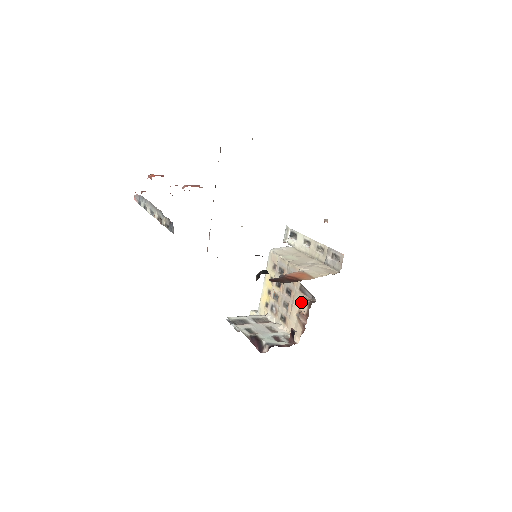
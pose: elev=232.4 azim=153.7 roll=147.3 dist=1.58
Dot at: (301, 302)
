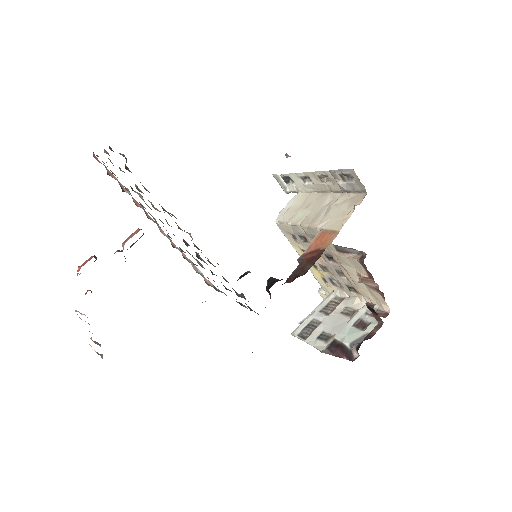
Dot at: (351, 264)
